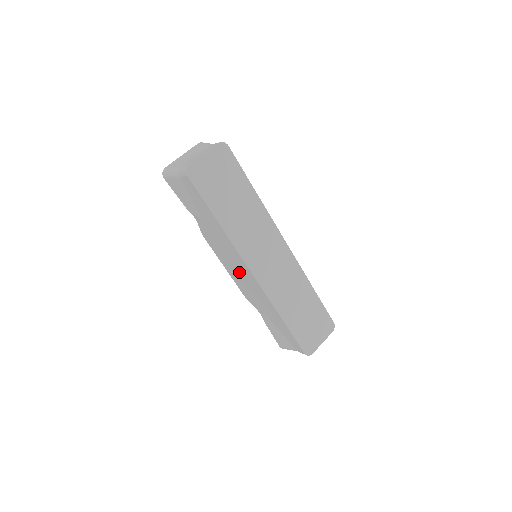
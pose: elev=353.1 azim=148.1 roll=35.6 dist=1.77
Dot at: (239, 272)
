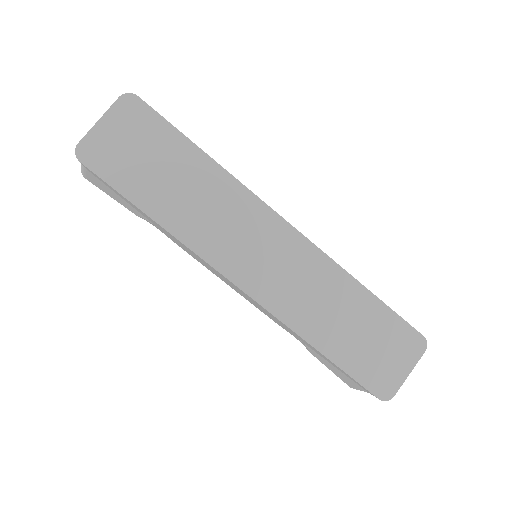
Dot at: (234, 287)
